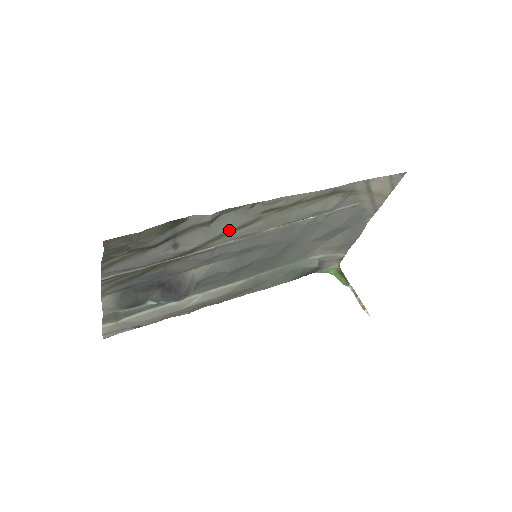
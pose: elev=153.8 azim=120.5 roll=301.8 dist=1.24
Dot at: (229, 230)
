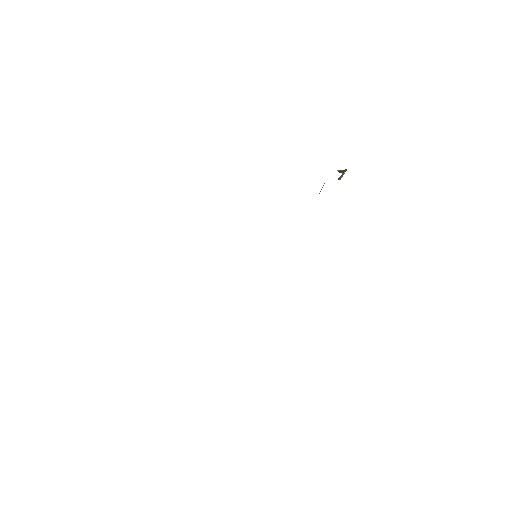
Dot at: occluded
